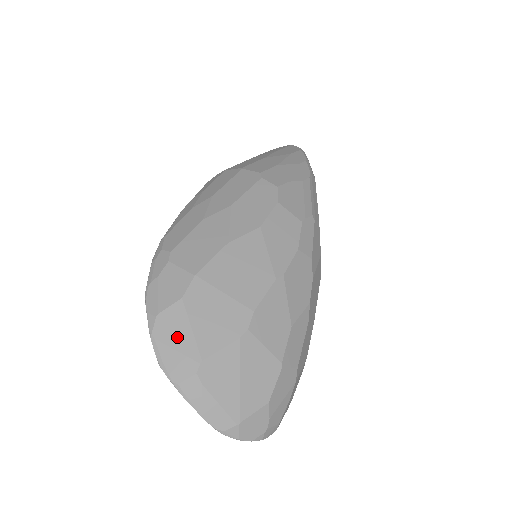
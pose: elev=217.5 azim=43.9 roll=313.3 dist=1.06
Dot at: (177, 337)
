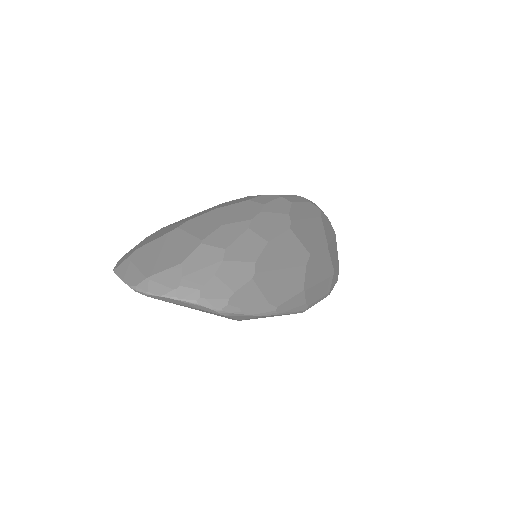
Dot at: (131, 251)
